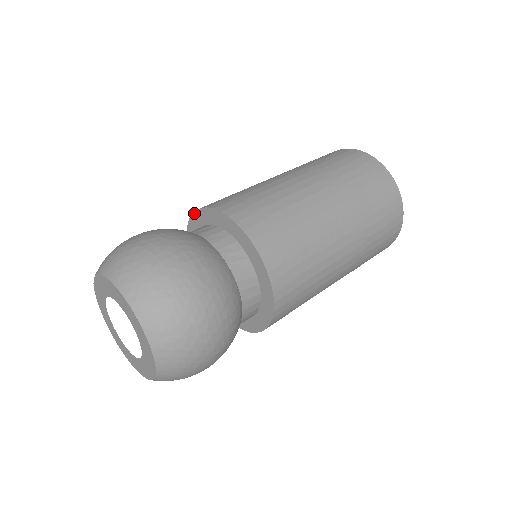
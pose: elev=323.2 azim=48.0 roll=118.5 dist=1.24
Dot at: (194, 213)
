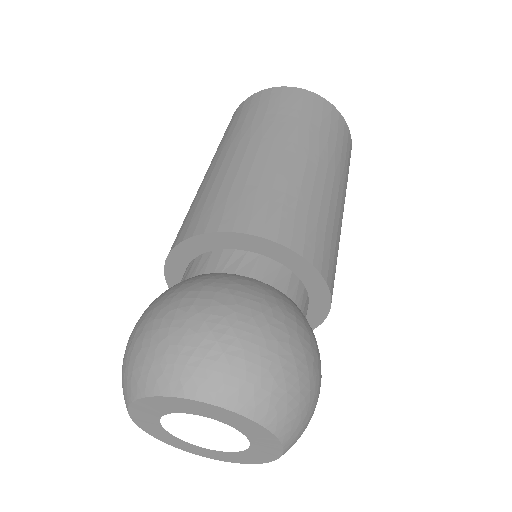
Dot at: (165, 275)
